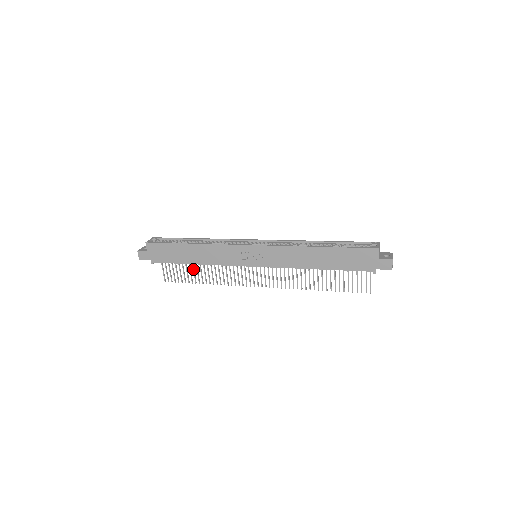
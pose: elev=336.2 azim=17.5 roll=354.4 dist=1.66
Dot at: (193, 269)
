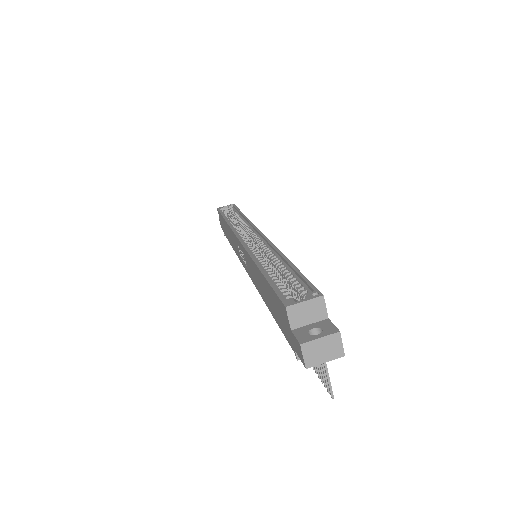
Dot at: occluded
